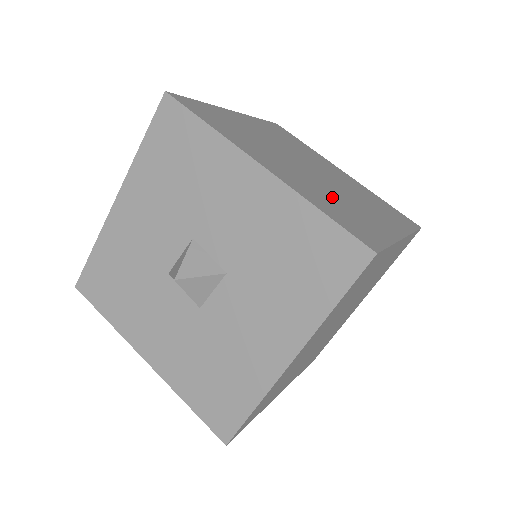
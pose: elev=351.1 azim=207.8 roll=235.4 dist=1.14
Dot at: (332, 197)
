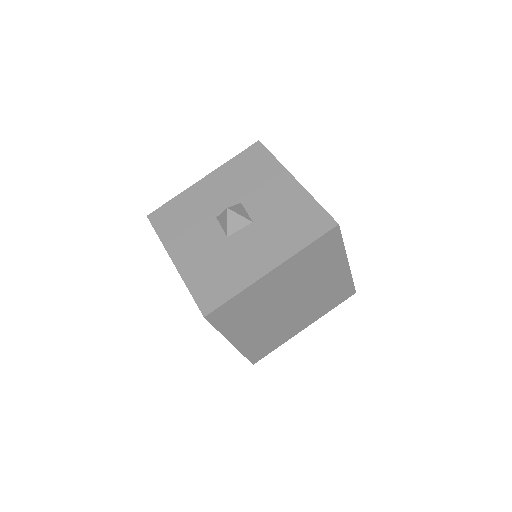
Dot at: occluded
